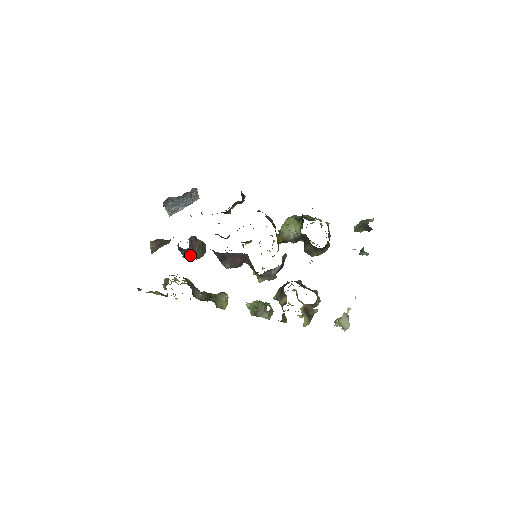
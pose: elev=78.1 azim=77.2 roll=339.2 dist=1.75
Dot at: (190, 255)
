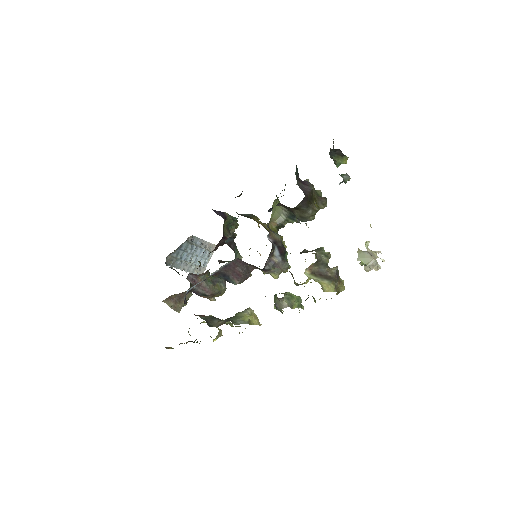
Dot at: (204, 293)
